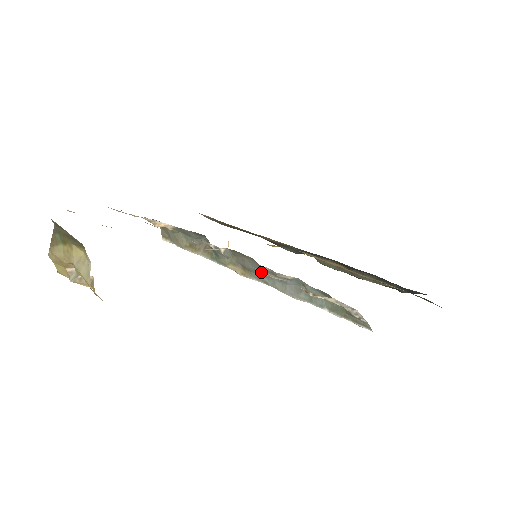
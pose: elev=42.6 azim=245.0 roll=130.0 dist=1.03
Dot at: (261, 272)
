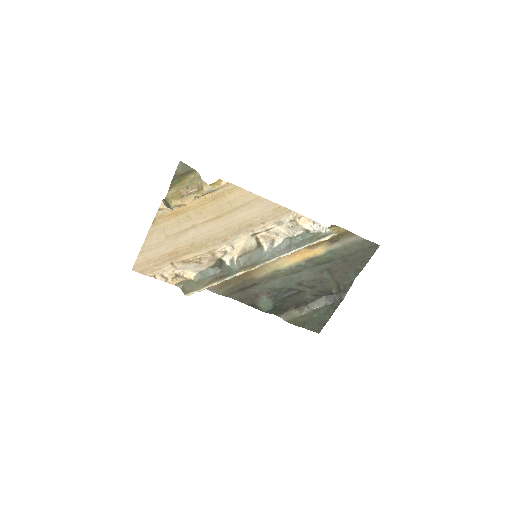
Dot at: (263, 255)
